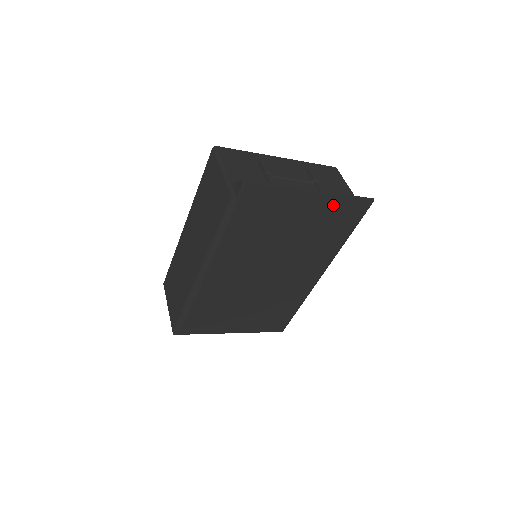
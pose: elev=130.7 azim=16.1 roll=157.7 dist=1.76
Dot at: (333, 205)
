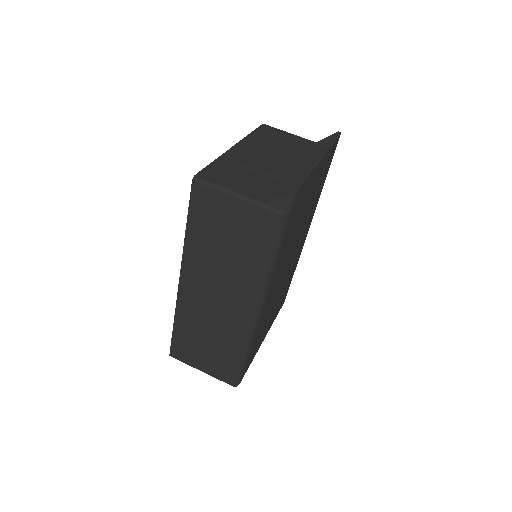
Dot at: (326, 159)
